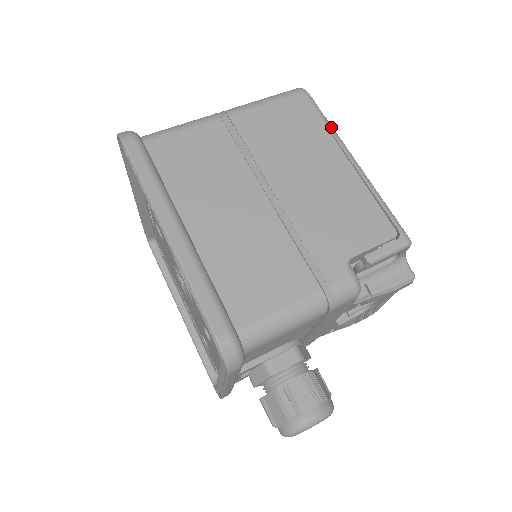
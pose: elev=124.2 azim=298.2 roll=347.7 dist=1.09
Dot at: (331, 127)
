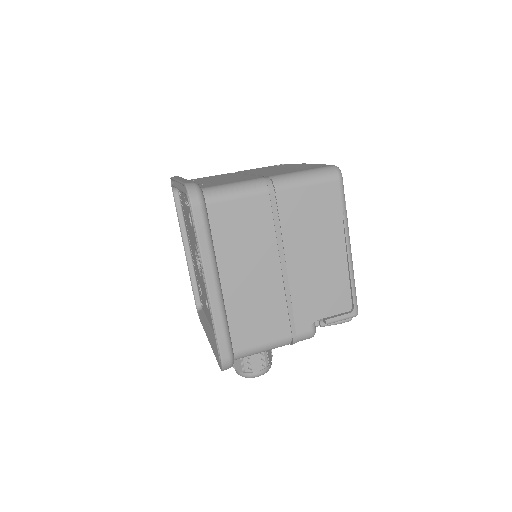
Dot at: (346, 216)
